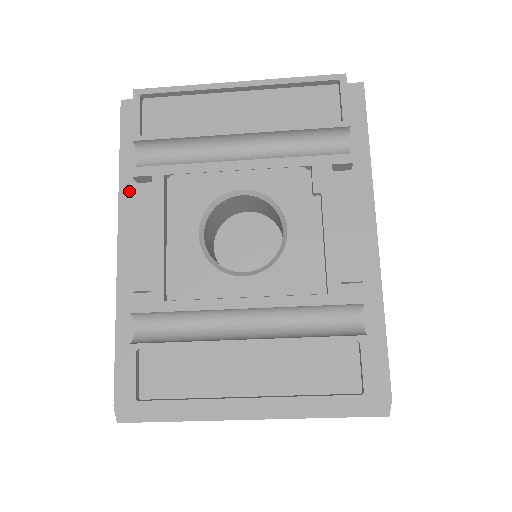
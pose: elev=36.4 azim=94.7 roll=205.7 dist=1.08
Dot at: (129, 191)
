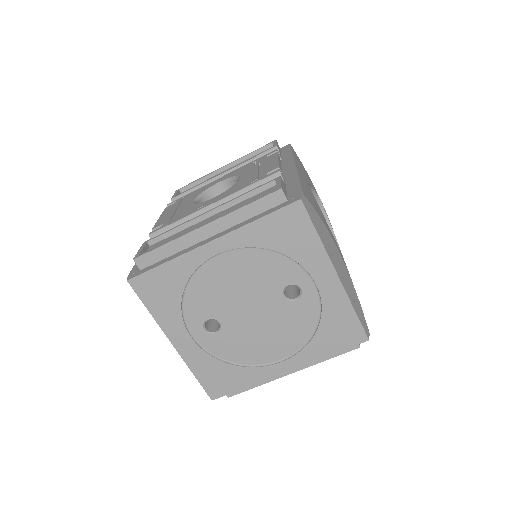
Dot at: occluded
